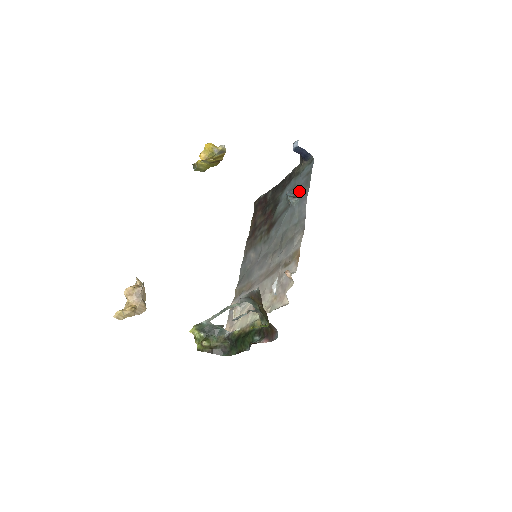
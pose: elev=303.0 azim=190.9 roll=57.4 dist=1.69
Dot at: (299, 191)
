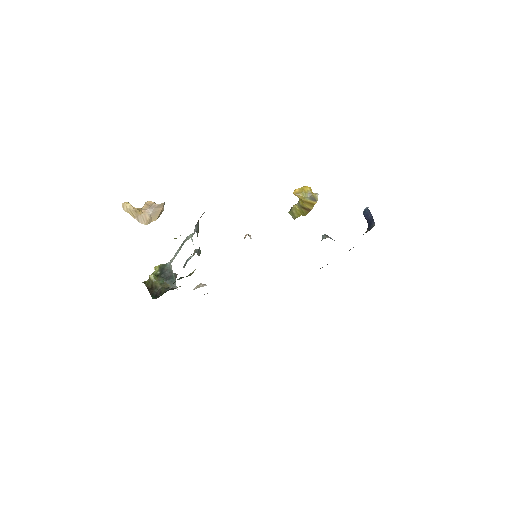
Dot at: occluded
